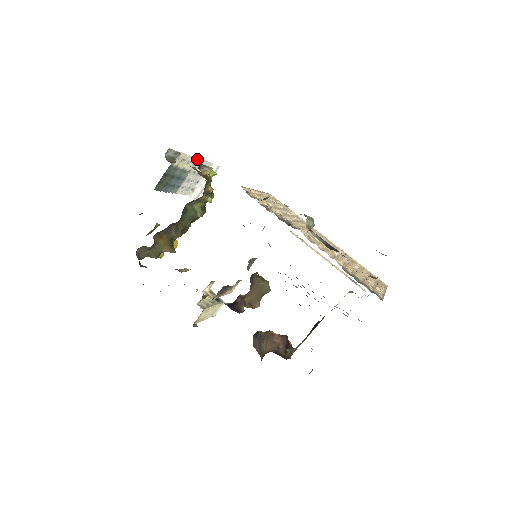
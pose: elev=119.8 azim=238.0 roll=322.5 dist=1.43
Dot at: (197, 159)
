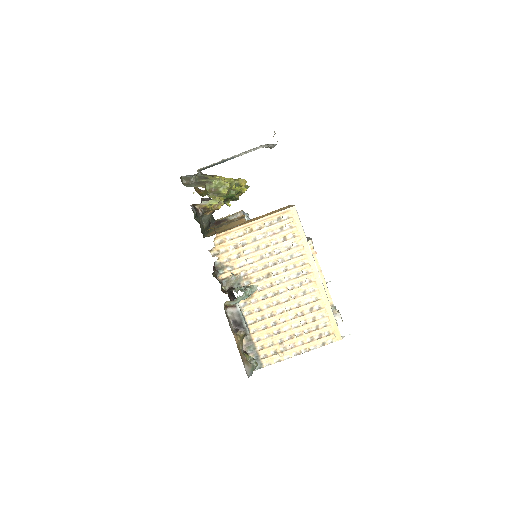
Dot at: occluded
